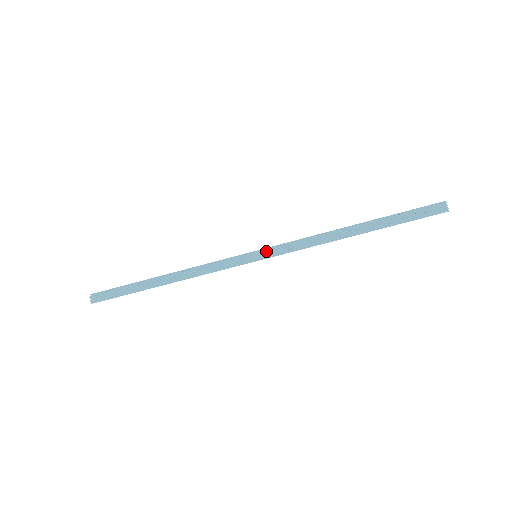
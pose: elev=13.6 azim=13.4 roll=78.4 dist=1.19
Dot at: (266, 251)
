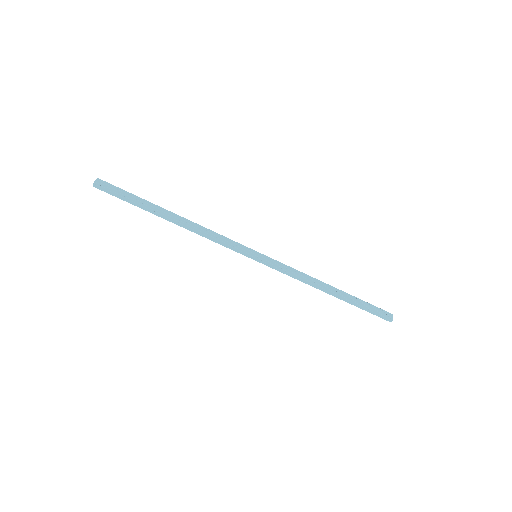
Dot at: (266, 258)
